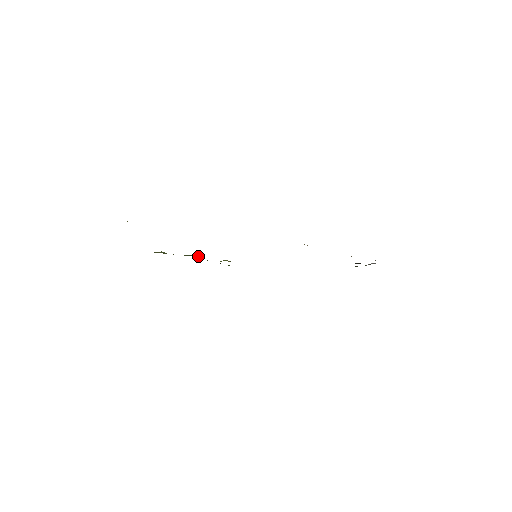
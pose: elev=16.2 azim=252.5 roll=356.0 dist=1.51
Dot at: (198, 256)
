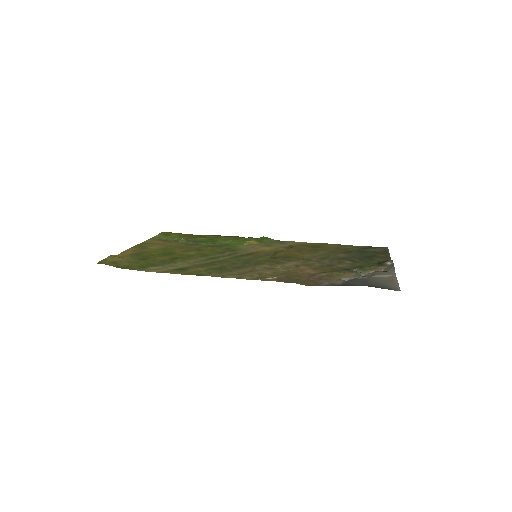
Dot at: (213, 244)
